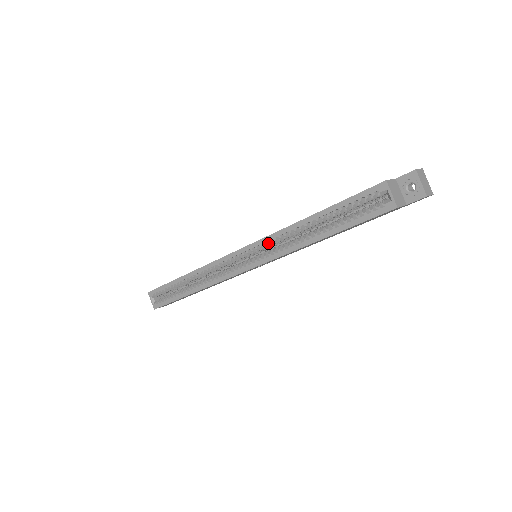
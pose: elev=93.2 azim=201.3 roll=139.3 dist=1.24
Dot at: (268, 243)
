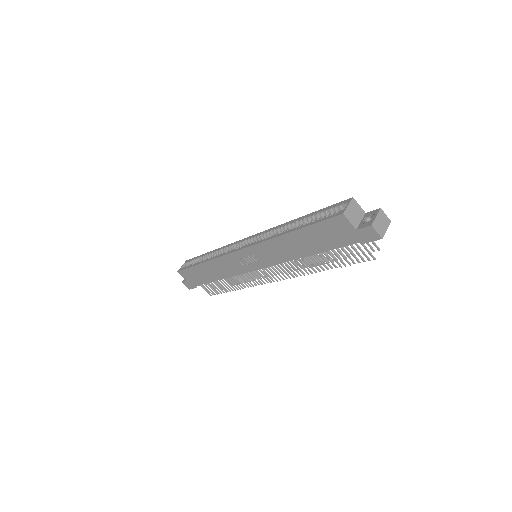
Dot at: (266, 236)
